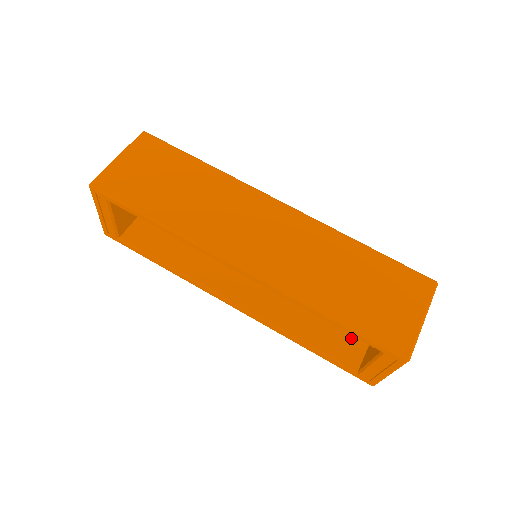
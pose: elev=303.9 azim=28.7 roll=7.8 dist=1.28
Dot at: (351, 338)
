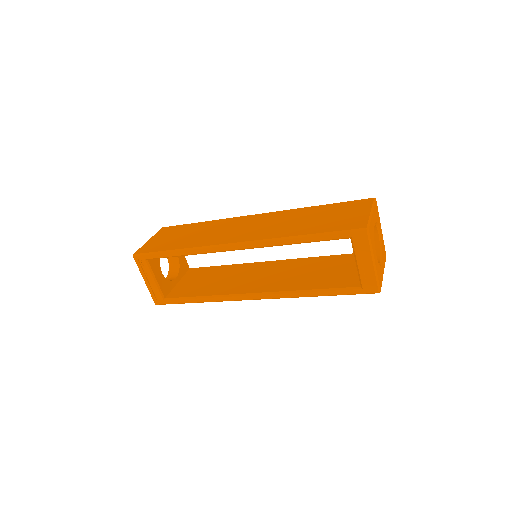
Dot at: (348, 275)
